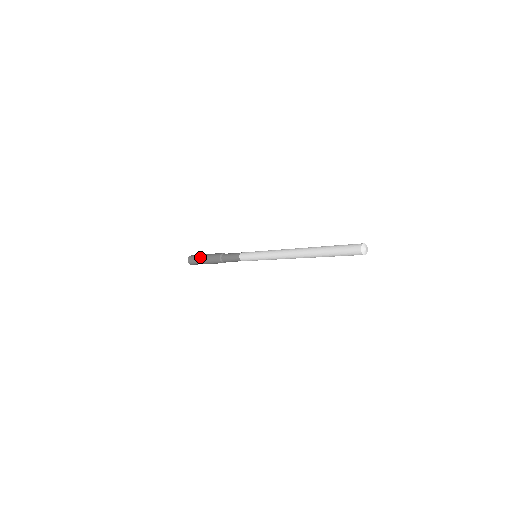
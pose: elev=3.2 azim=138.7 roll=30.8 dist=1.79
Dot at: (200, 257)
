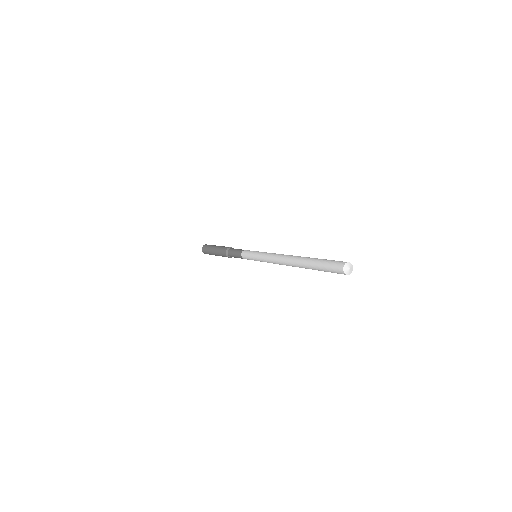
Dot at: (210, 251)
